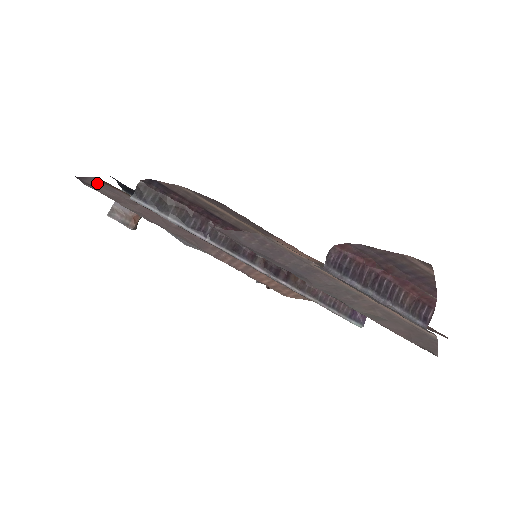
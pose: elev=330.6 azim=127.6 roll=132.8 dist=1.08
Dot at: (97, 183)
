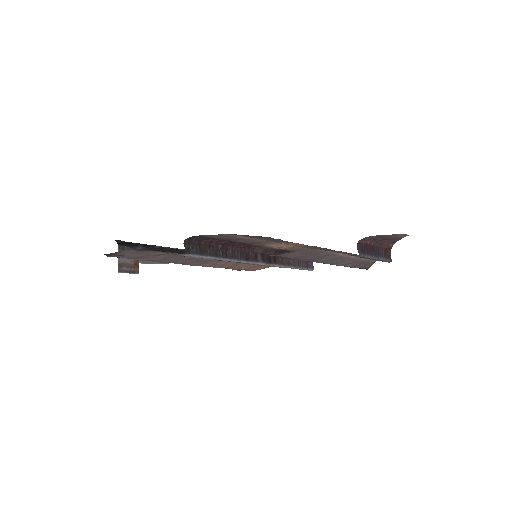
Dot at: (129, 252)
